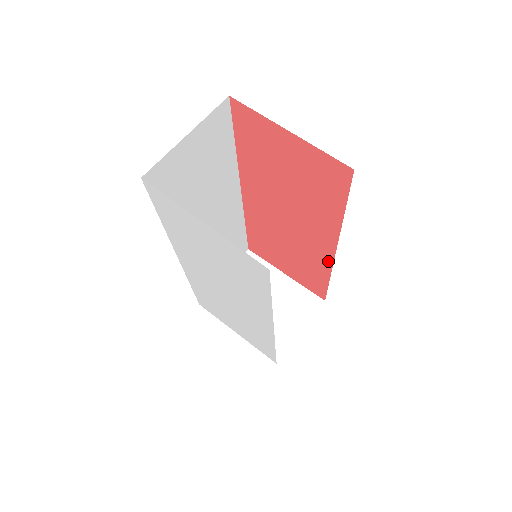
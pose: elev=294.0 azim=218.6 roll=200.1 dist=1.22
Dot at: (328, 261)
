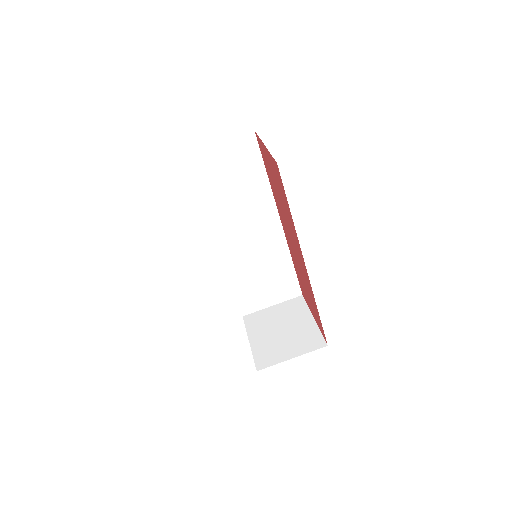
Dot at: (309, 281)
